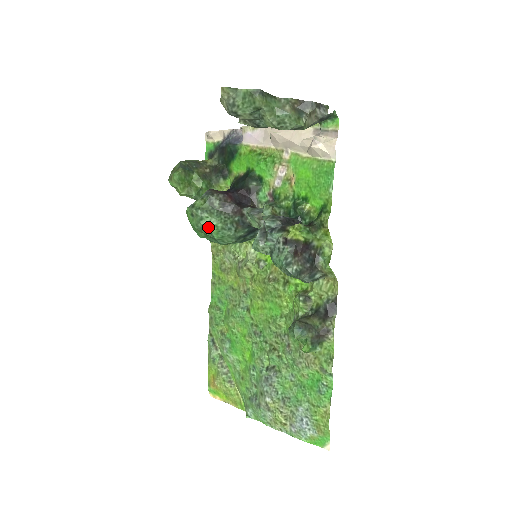
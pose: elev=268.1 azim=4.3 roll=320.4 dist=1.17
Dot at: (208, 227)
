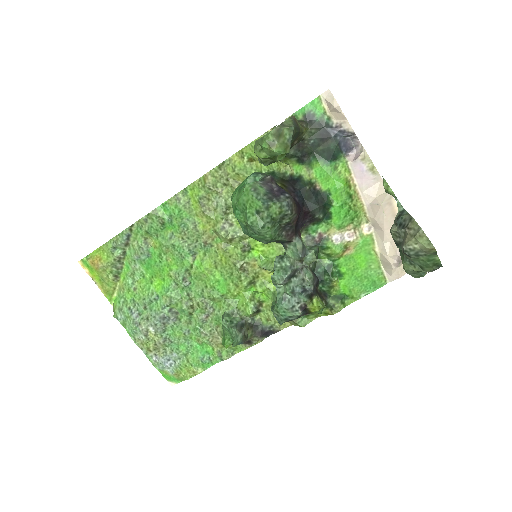
Dot at: (260, 235)
